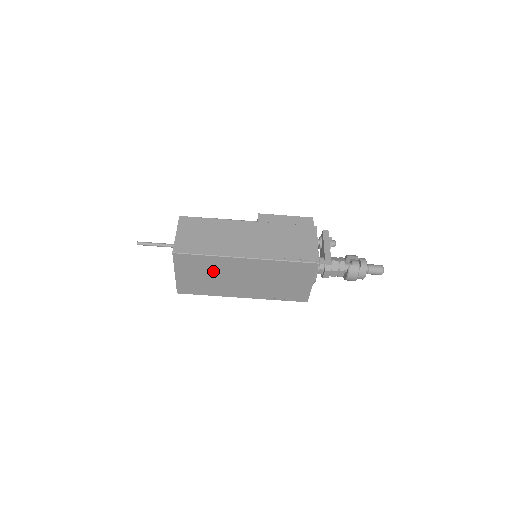
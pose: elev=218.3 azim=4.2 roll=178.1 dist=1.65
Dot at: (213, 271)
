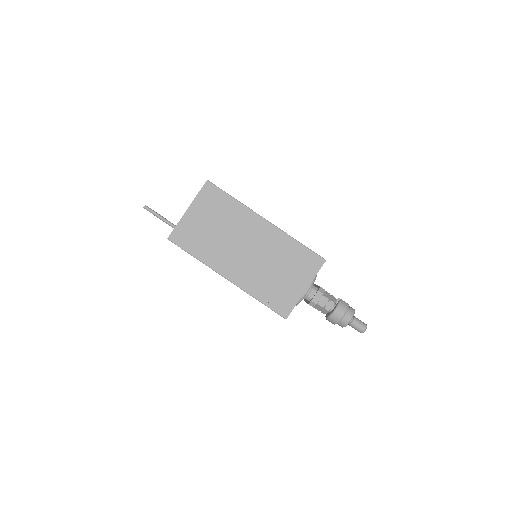
Dot at: (225, 223)
